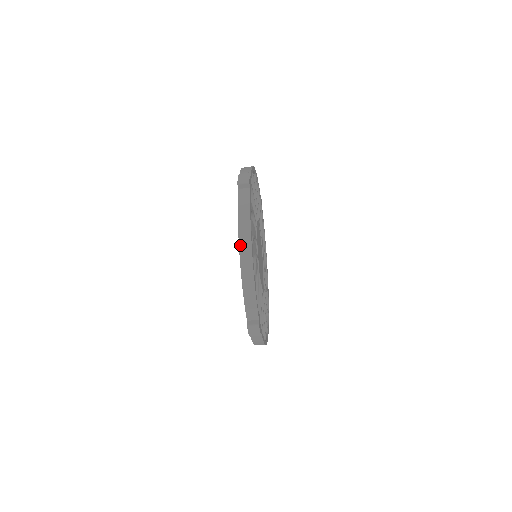
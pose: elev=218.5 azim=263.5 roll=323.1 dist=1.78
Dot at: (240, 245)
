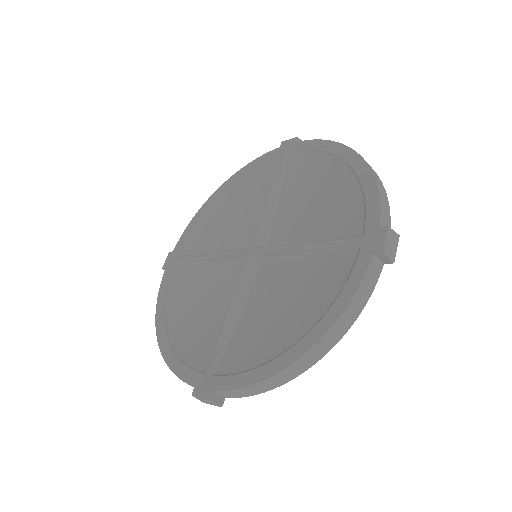
Dot at: occluded
